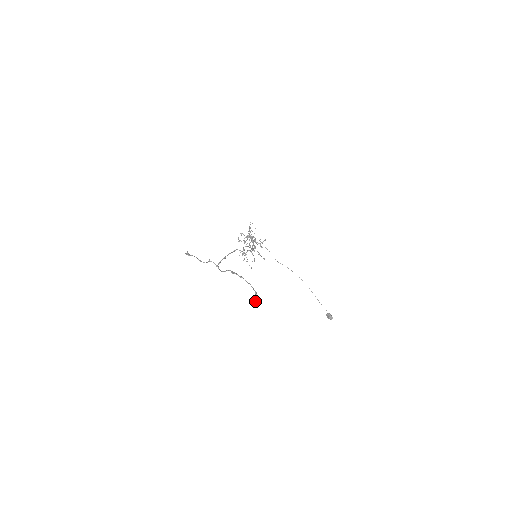
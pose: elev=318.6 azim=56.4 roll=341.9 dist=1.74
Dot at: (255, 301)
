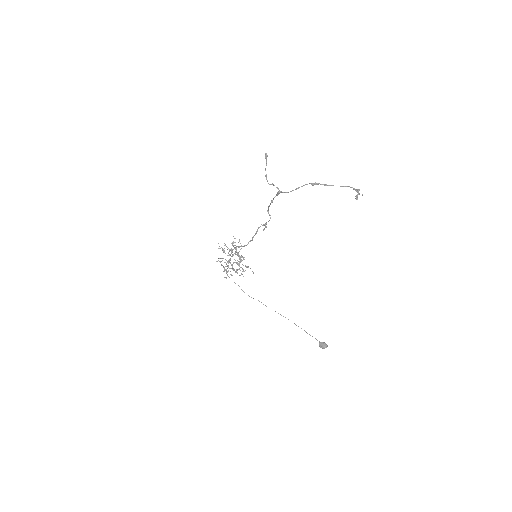
Dot at: occluded
